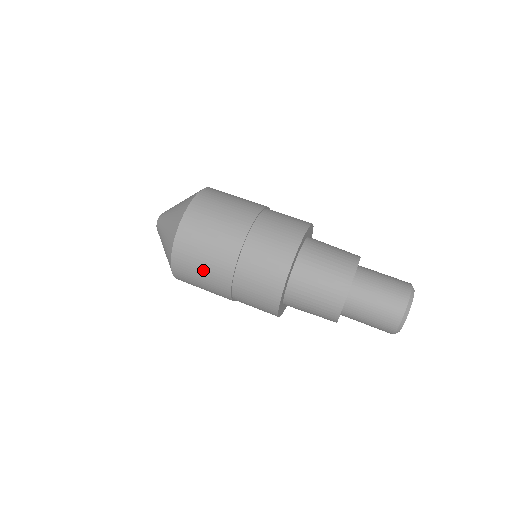
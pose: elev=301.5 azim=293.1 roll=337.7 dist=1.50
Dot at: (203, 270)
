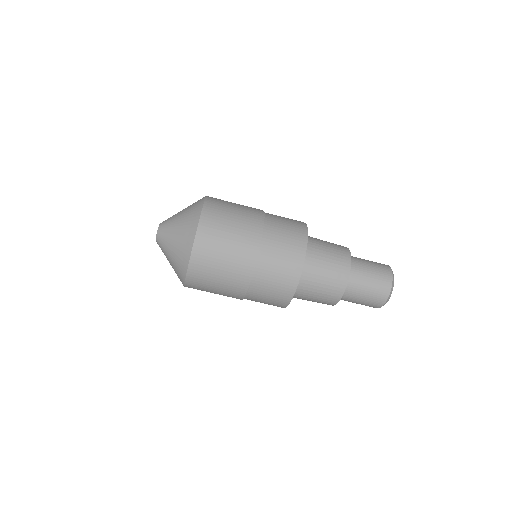
Dot at: (217, 288)
